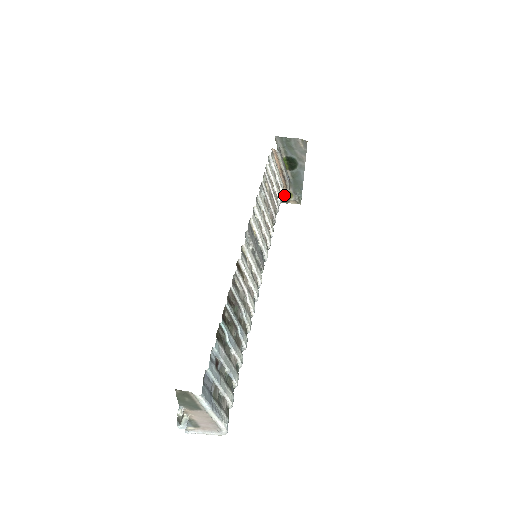
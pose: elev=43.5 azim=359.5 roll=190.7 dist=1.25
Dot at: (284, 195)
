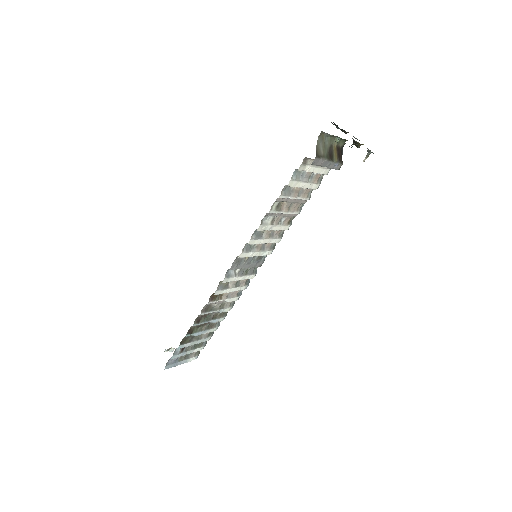
Dot at: occluded
